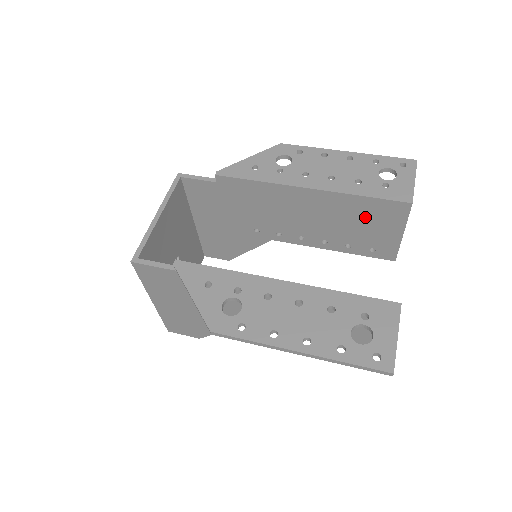
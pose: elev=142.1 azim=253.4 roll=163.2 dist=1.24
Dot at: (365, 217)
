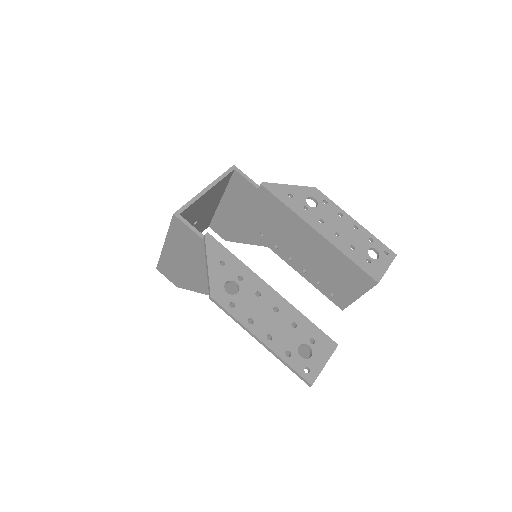
Dot at: (343, 272)
